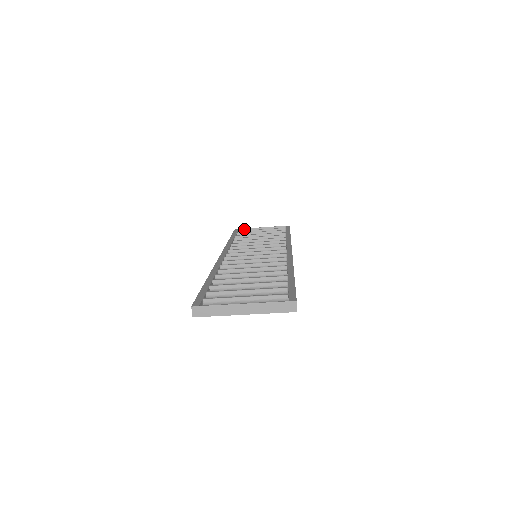
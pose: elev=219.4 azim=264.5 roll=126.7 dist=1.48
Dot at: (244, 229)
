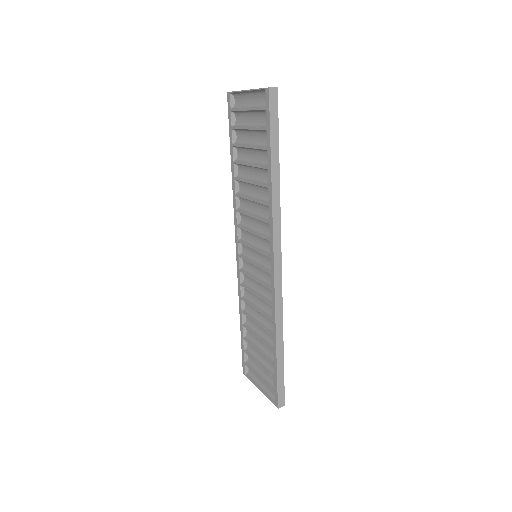
Dot at: (234, 93)
